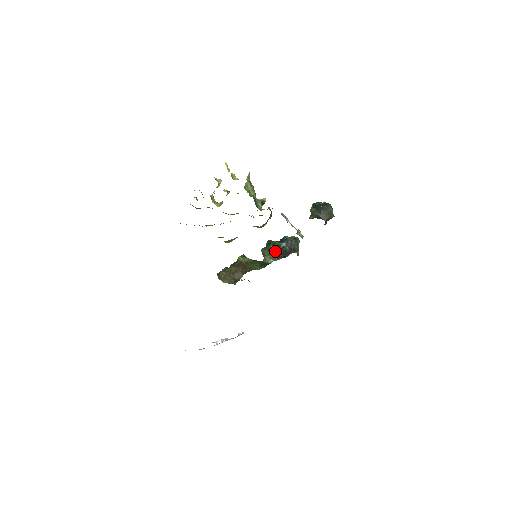
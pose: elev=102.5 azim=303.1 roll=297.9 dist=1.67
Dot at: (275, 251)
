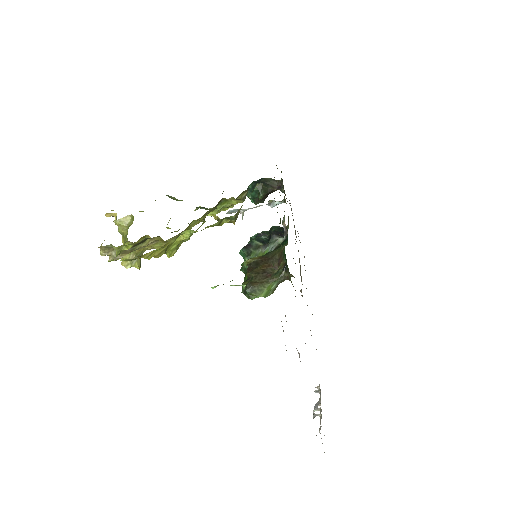
Dot at: (266, 241)
